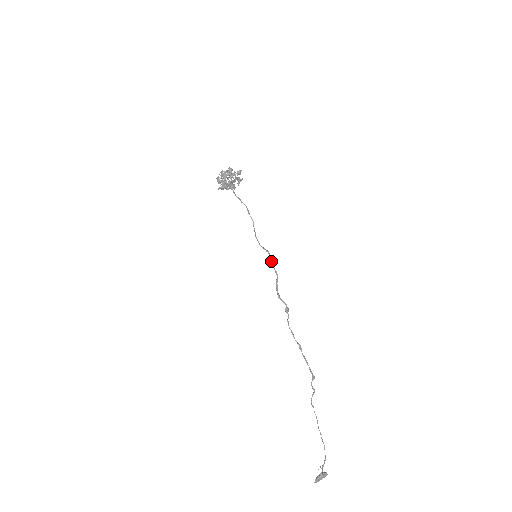
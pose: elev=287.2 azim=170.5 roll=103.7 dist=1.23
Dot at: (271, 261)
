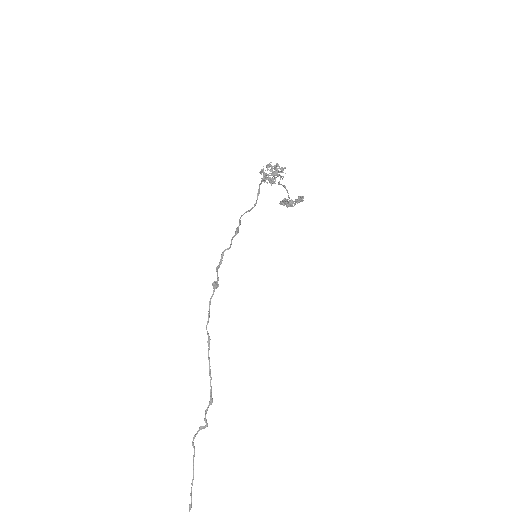
Dot at: (236, 232)
